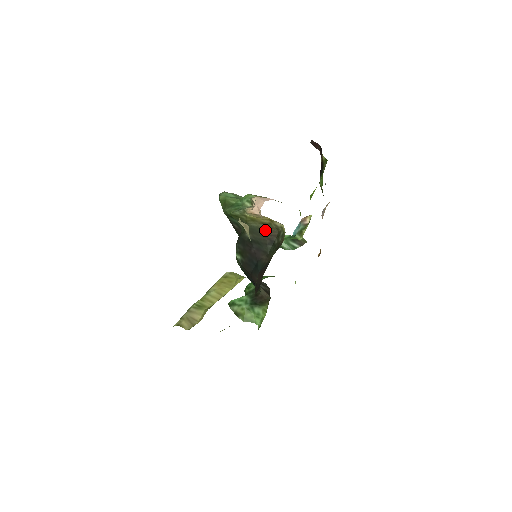
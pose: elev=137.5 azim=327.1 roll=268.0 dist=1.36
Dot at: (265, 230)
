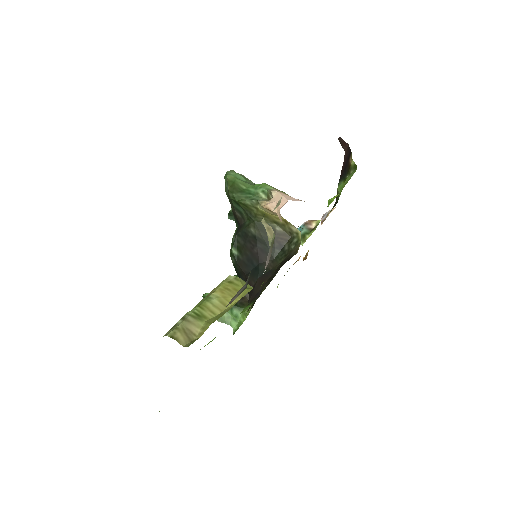
Dot at: (276, 230)
